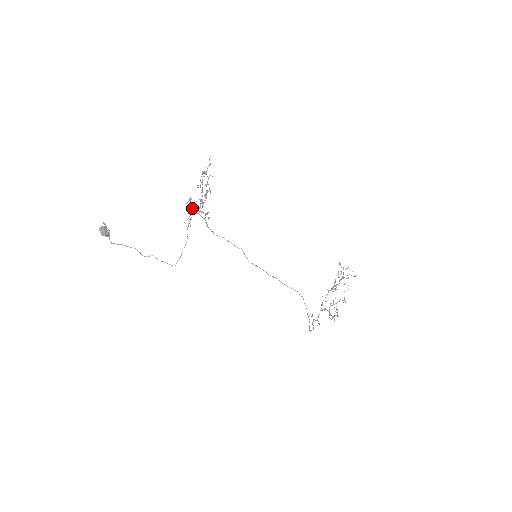
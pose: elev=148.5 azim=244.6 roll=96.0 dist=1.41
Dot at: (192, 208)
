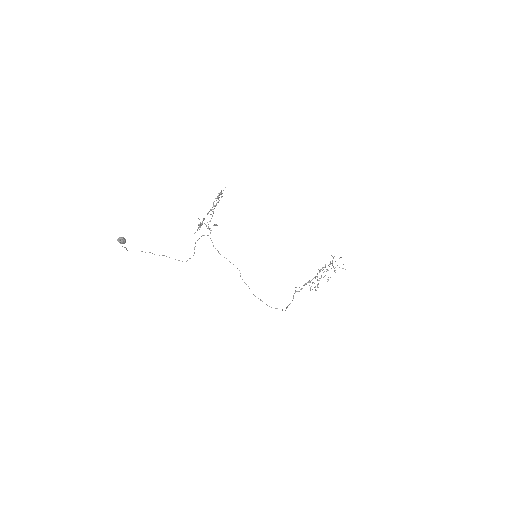
Dot at: (201, 224)
